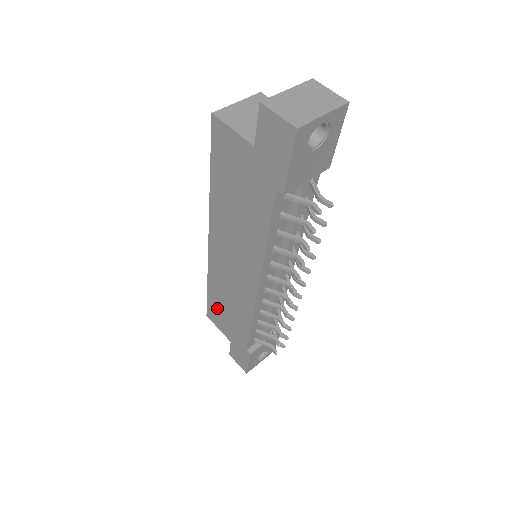
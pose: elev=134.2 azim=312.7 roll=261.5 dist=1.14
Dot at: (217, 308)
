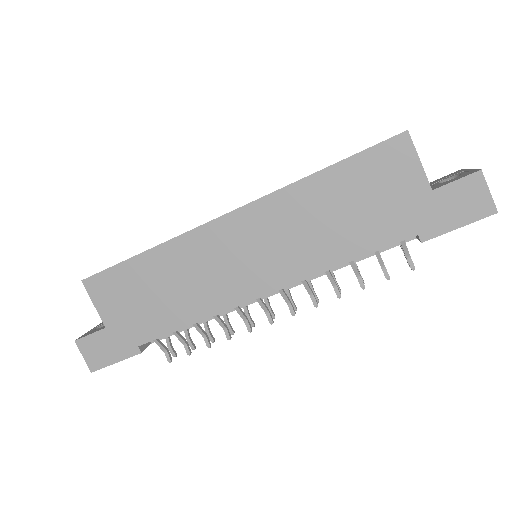
Dot at: (131, 282)
